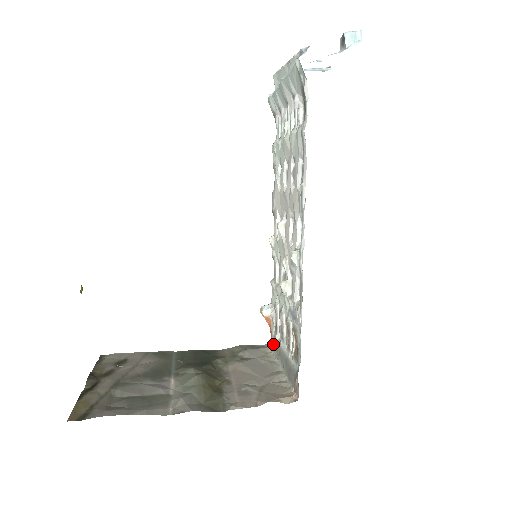
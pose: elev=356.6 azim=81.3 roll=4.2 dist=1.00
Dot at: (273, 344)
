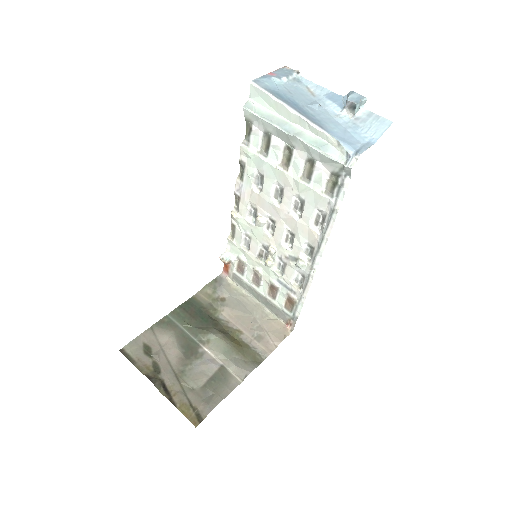
Dot at: (233, 278)
